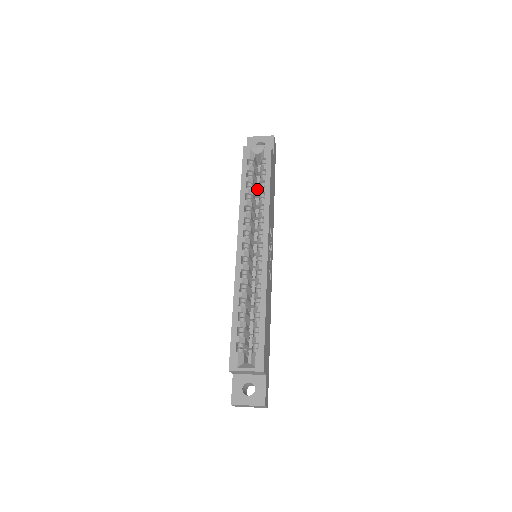
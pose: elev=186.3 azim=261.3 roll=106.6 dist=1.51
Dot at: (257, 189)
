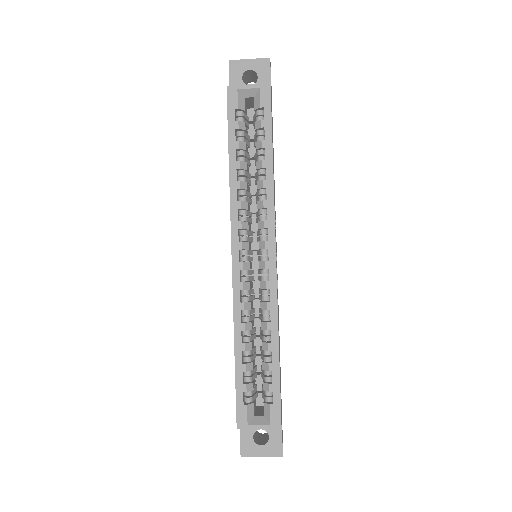
Dot at: occluded
